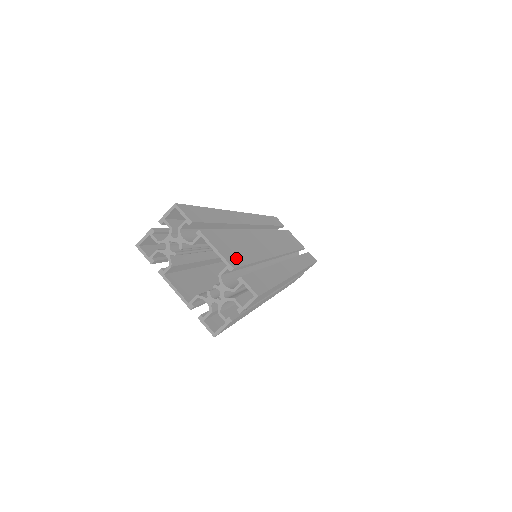
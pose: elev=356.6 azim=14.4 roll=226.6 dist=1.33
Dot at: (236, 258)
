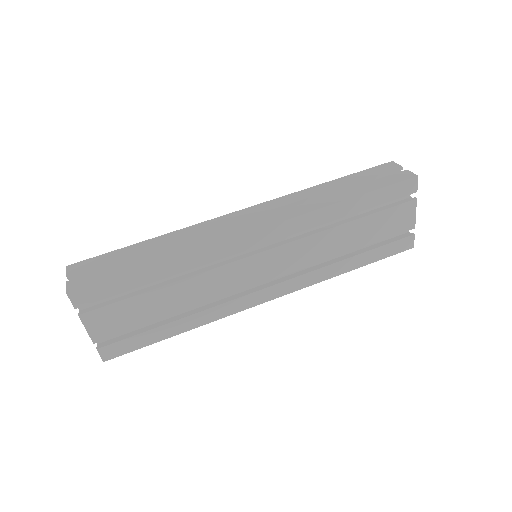
Dot at: (116, 329)
